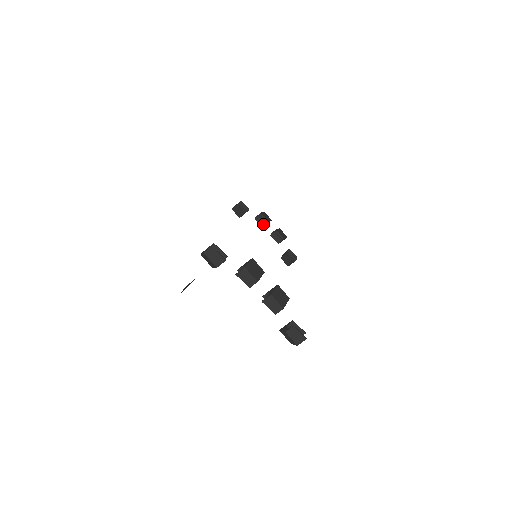
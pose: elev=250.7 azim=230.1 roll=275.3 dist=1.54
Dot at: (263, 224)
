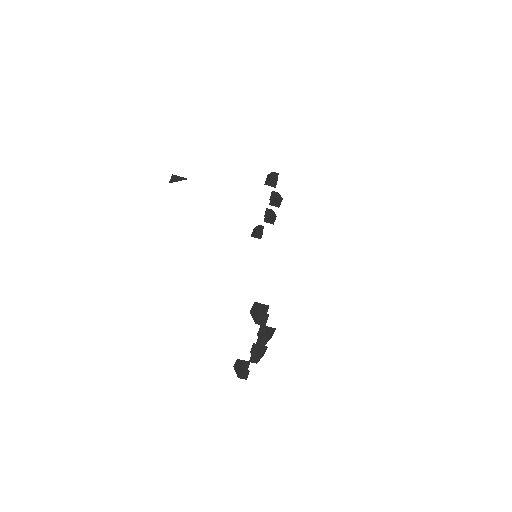
Dot at: (272, 203)
